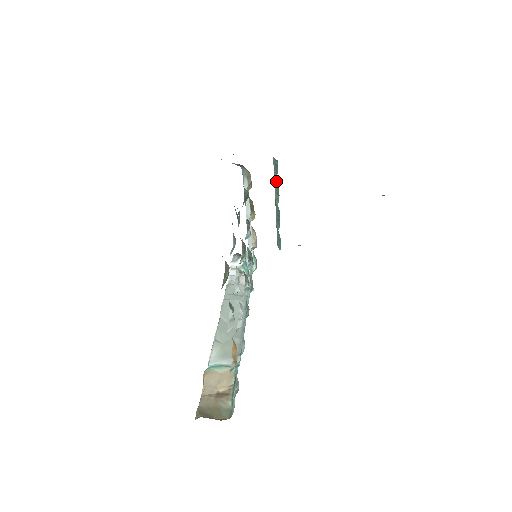
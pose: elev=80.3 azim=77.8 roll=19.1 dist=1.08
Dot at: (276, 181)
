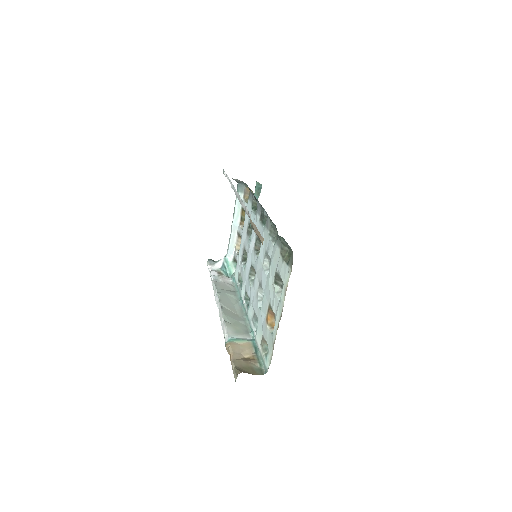
Dot at: occluded
